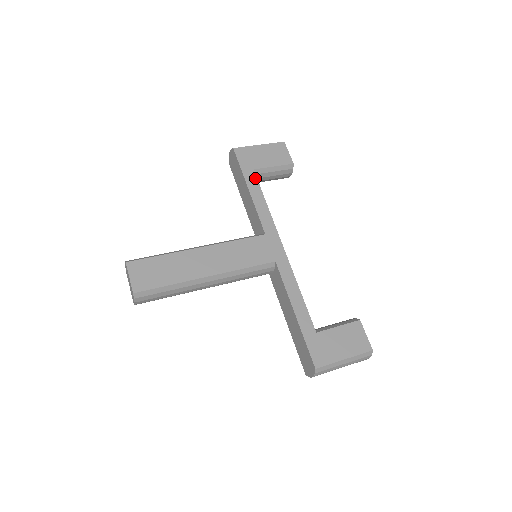
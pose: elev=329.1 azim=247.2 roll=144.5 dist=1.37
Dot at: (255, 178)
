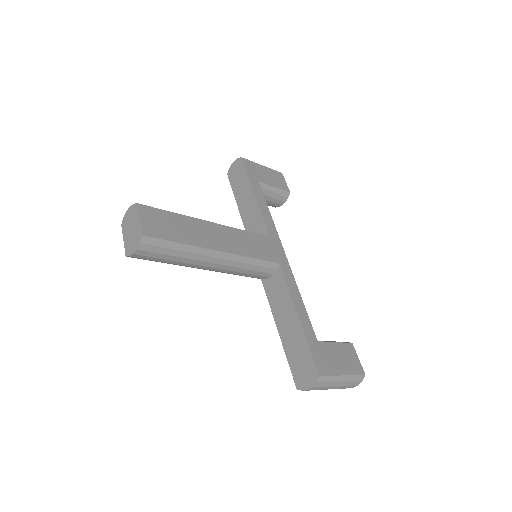
Dot at: (260, 188)
